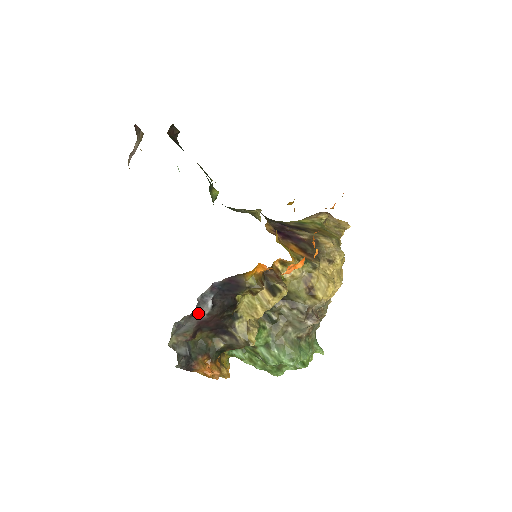
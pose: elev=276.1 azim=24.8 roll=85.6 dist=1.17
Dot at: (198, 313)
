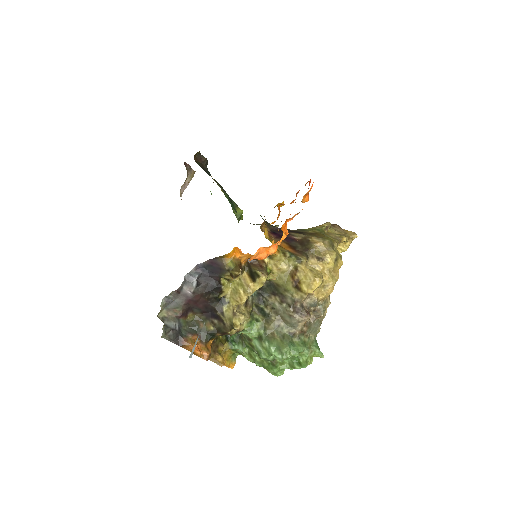
Dot at: (185, 291)
